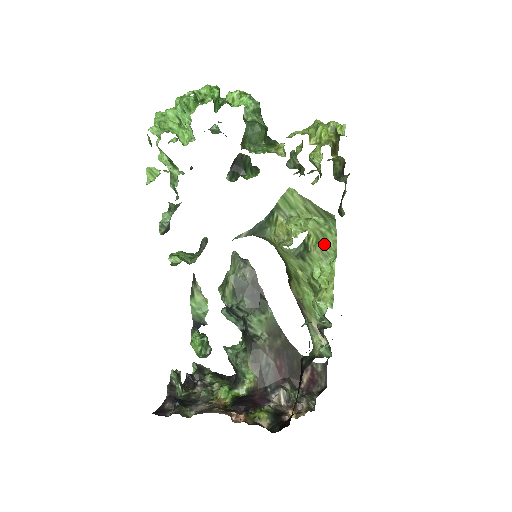
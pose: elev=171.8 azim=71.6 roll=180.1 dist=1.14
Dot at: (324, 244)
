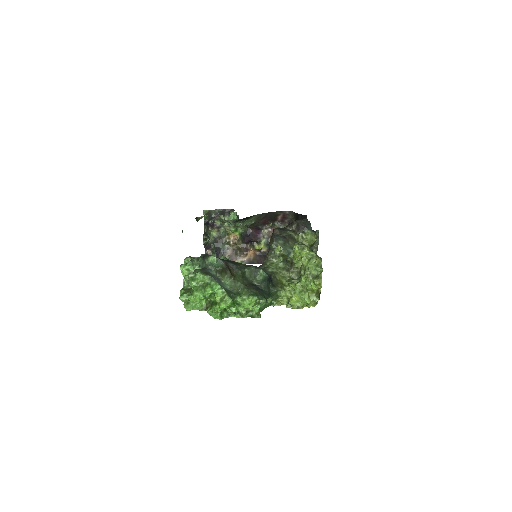
Dot at: occluded
